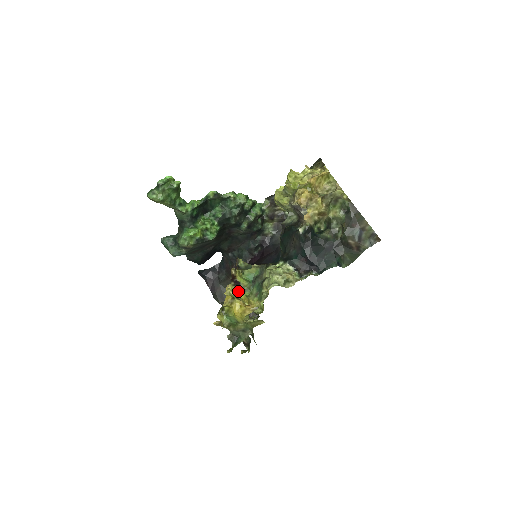
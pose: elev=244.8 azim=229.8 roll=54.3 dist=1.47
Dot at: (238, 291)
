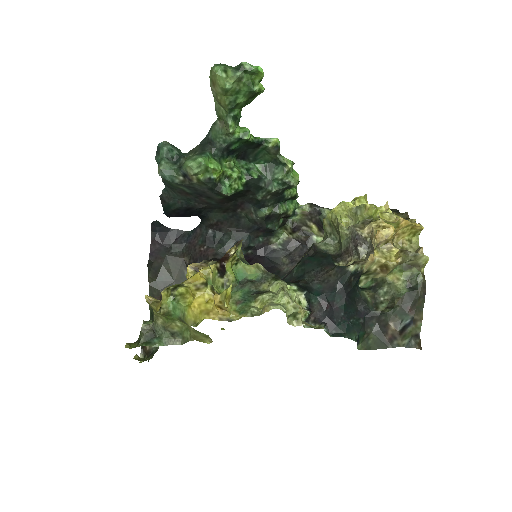
Dot at: (217, 280)
